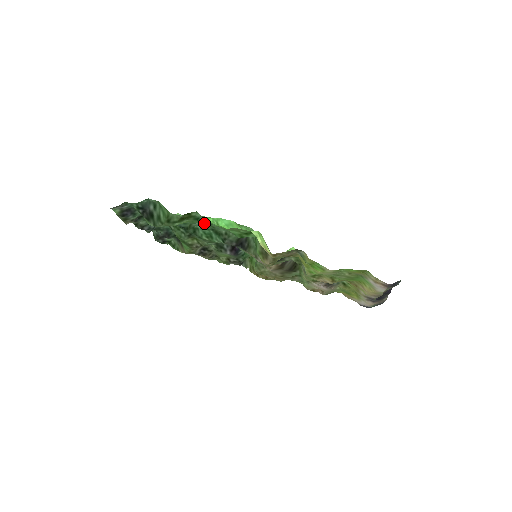
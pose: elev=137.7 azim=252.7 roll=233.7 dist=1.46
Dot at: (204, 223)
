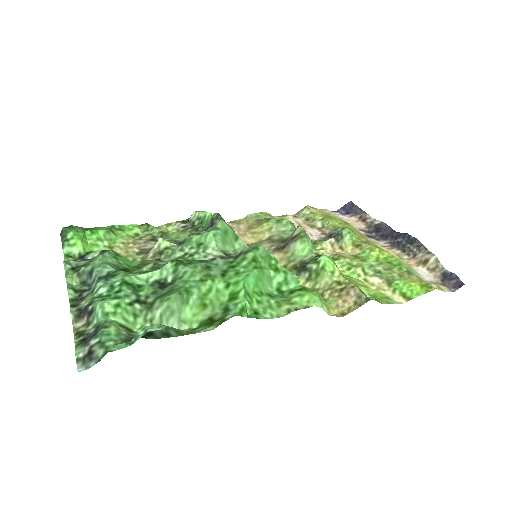
Dot at: (196, 269)
